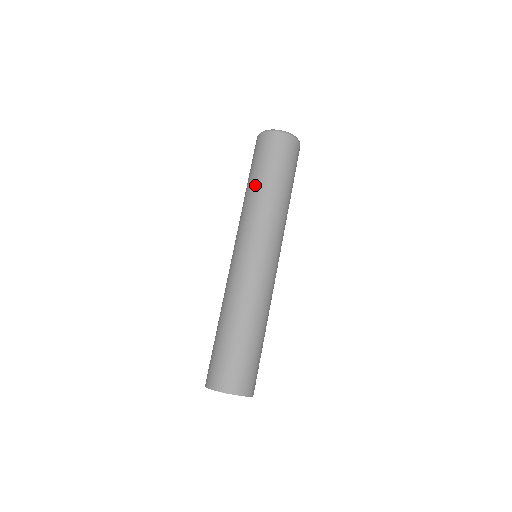
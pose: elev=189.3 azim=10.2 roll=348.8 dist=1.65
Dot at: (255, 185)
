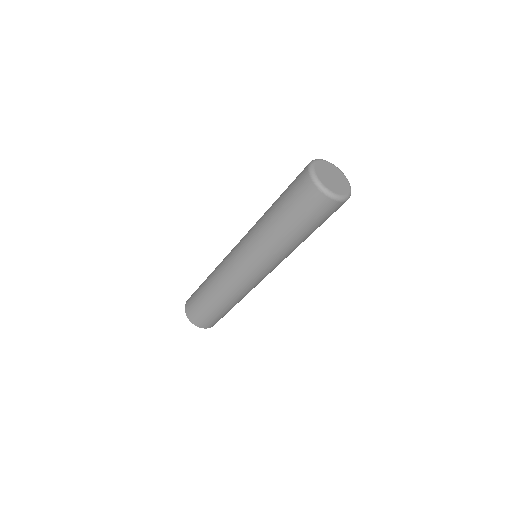
Dot at: (271, 213)
